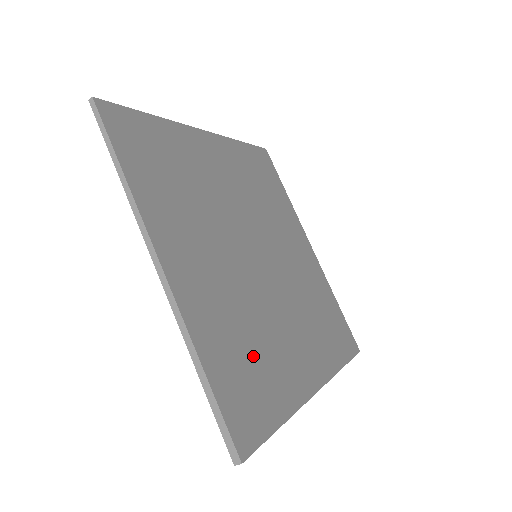
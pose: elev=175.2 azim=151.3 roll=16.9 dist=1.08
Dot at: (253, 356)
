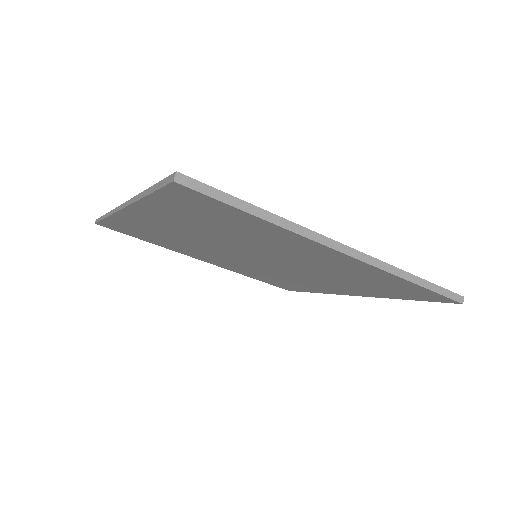
Dot at: occluded
